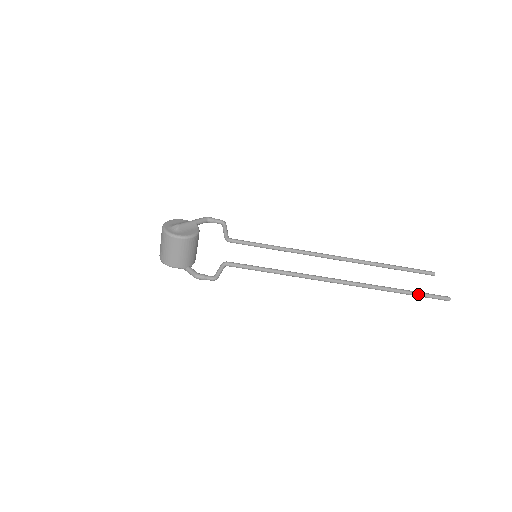
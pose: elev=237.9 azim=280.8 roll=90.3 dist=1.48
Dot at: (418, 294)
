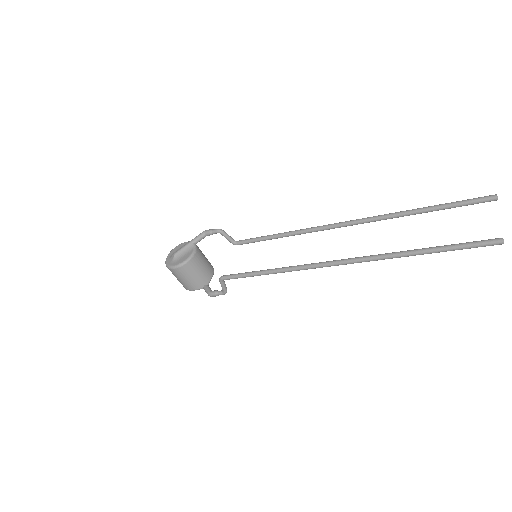
Dot at: (448, 249)
